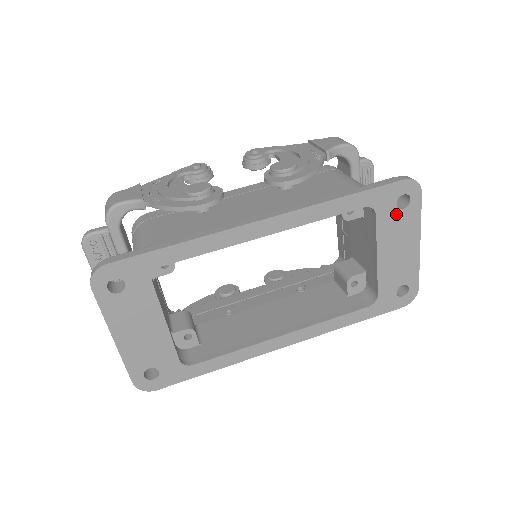
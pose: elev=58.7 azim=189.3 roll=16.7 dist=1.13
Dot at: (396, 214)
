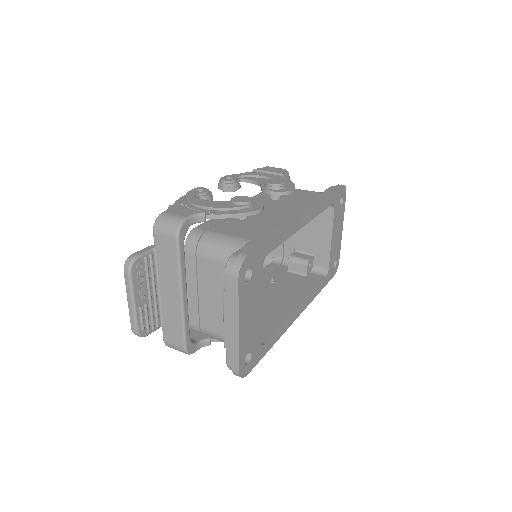
Dot at: (339, 209)
